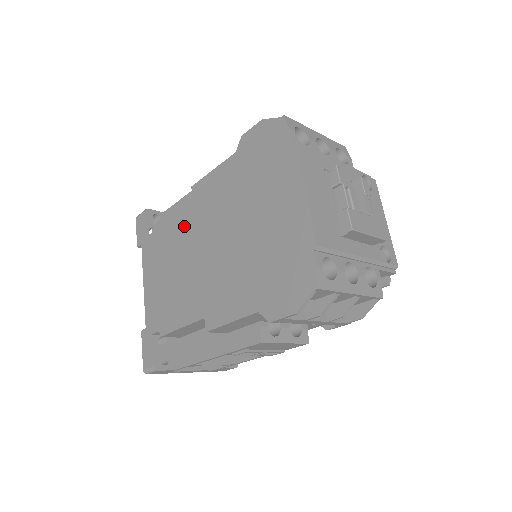
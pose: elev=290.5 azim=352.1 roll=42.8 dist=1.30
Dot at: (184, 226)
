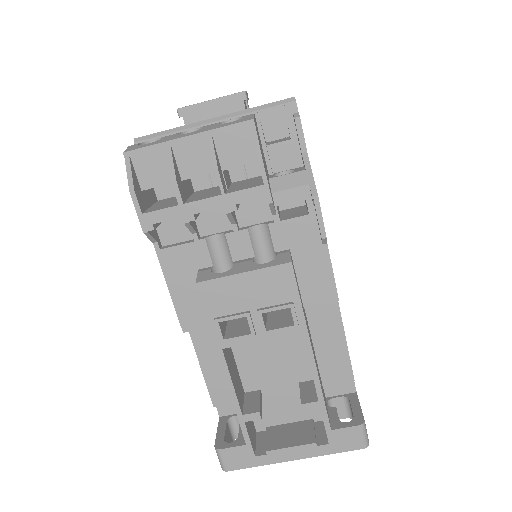
Dot at: occluded
